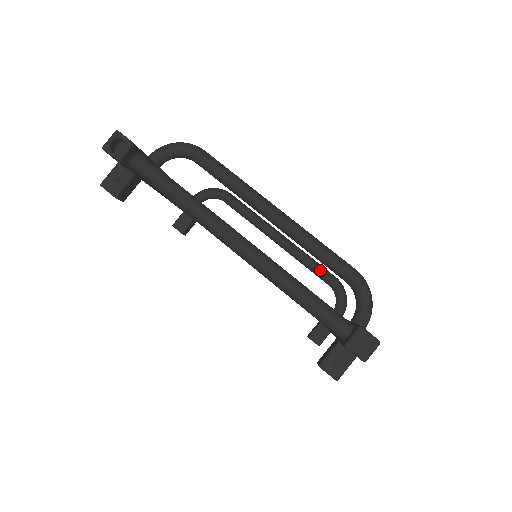
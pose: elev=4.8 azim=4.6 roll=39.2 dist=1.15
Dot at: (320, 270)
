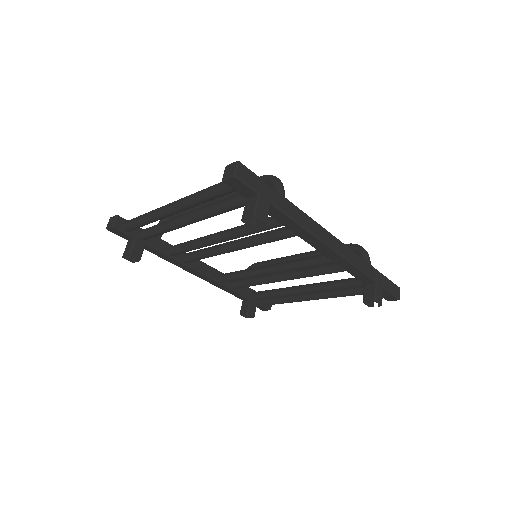
Dot at: occluded
